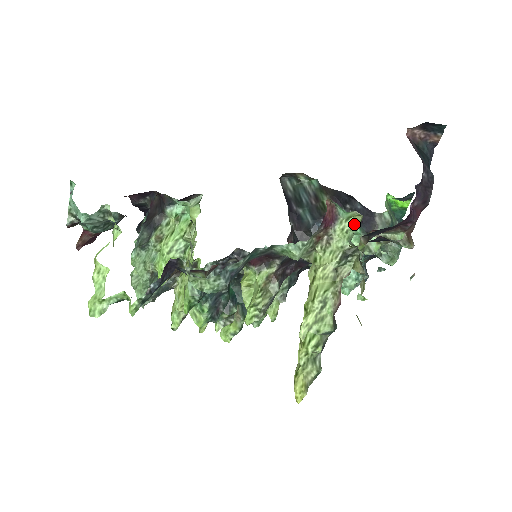
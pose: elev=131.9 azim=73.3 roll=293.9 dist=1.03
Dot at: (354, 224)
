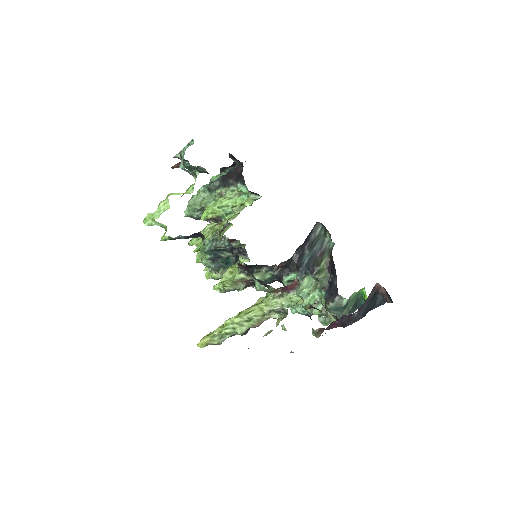
Dot at: (298, 302)
